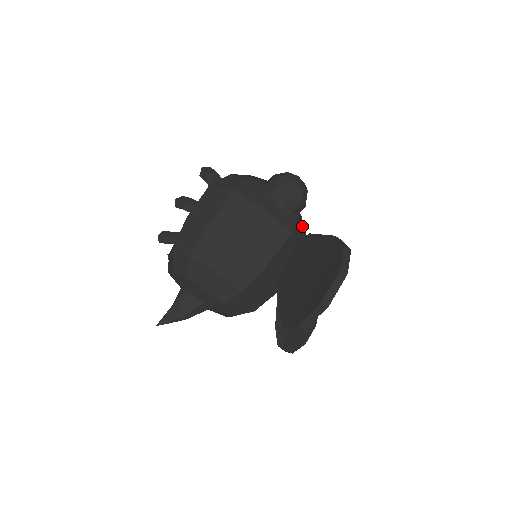
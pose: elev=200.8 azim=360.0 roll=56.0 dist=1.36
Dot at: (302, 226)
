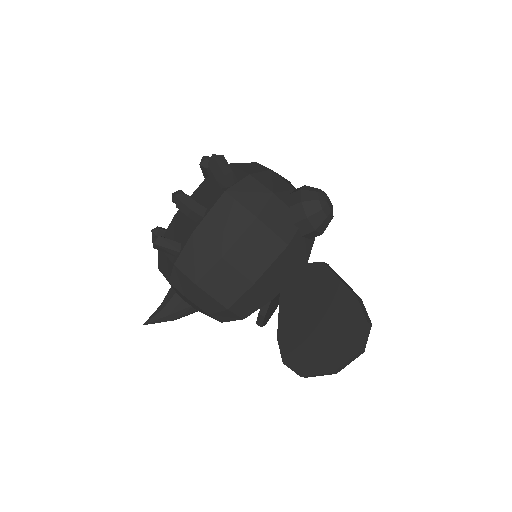
Dot at: occluded
